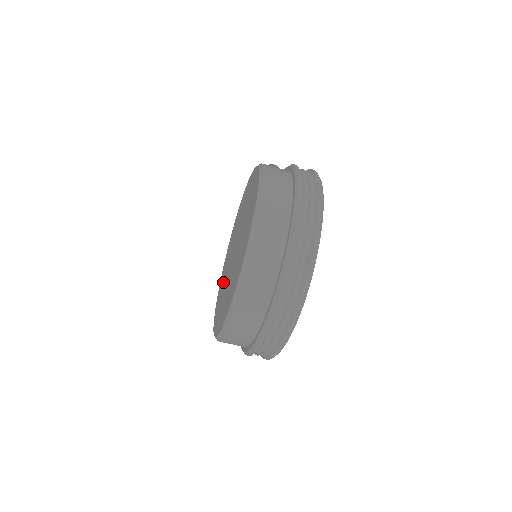
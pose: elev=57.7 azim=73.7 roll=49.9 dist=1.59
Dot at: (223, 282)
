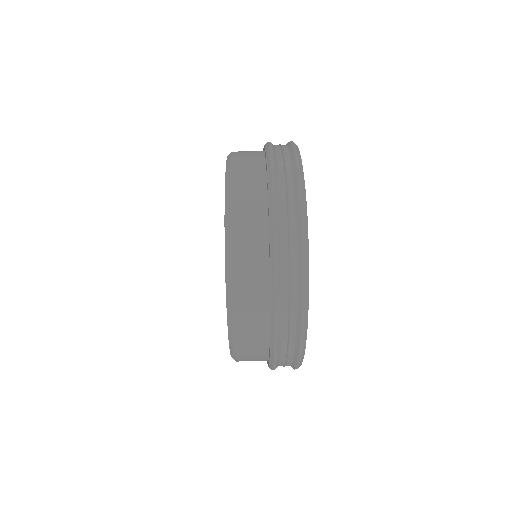
Dot at: occluded
